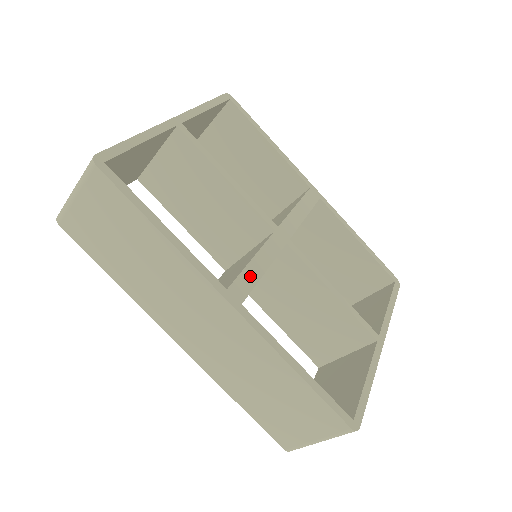
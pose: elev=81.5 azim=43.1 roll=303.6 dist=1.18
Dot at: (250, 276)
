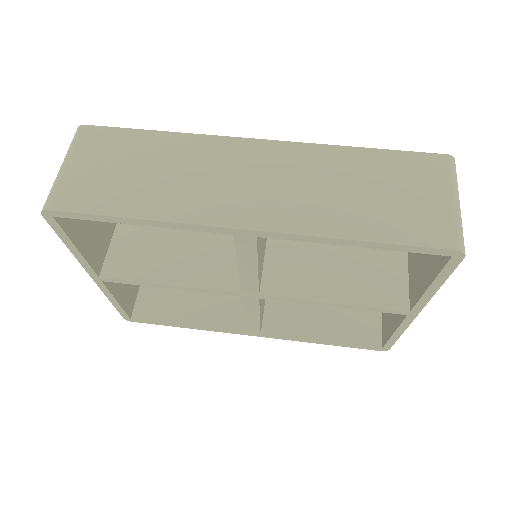
Dot at: occluded
